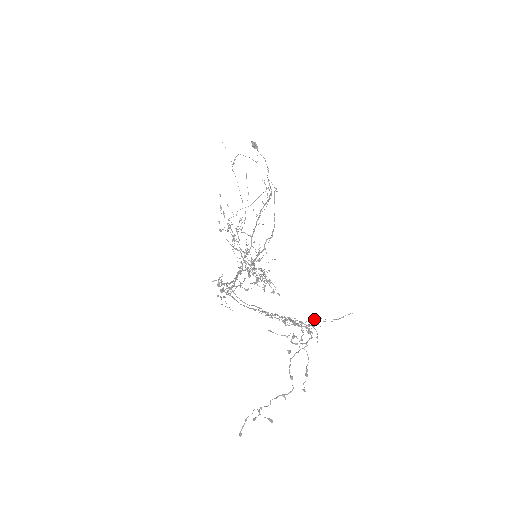
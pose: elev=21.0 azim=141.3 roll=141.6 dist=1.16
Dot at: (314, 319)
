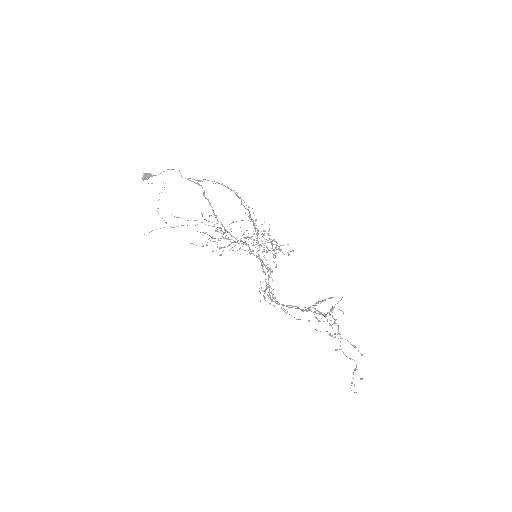
Dot at: (329, 312)
